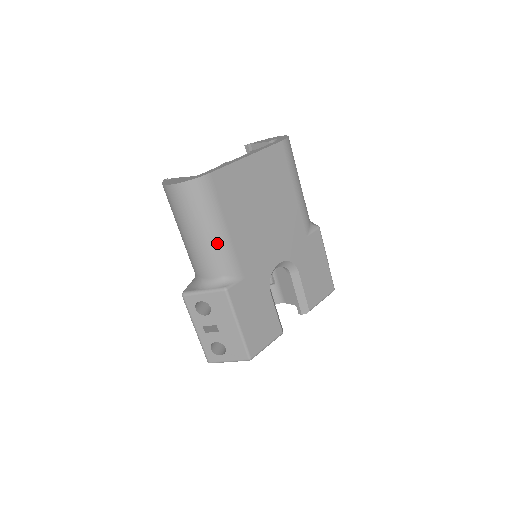
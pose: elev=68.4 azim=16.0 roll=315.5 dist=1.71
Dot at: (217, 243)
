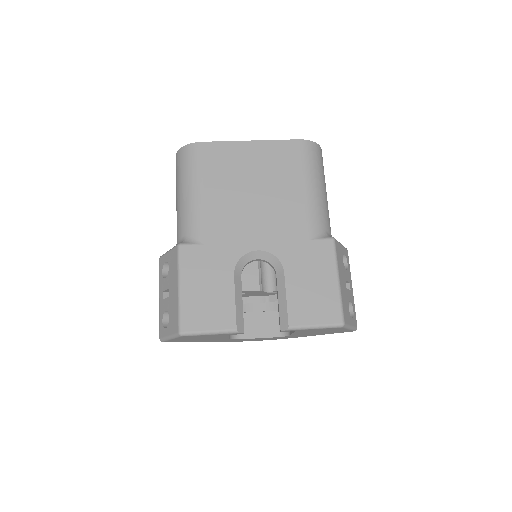
Dot at: (189, 202)
